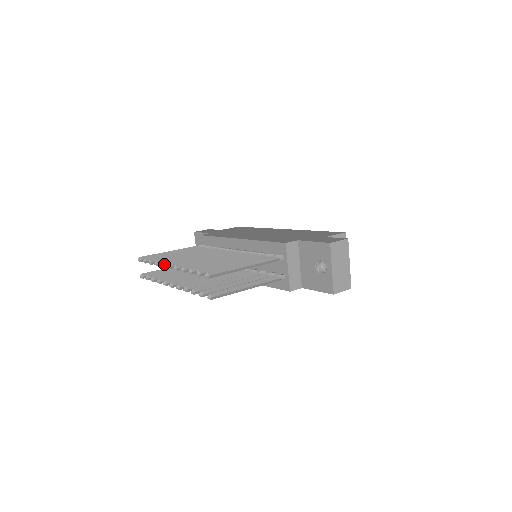
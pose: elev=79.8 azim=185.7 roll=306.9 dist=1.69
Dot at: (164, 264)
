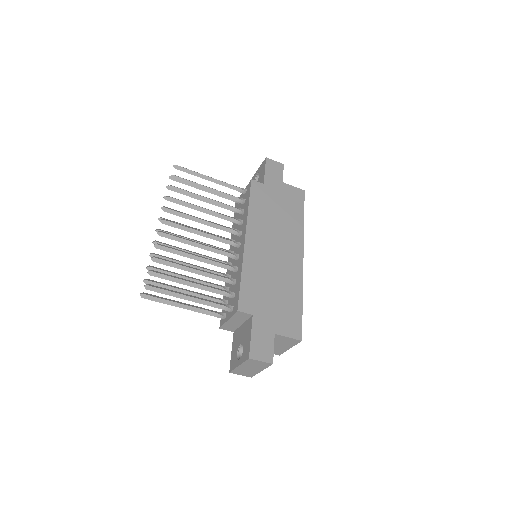
Dot at: (166, 211)
